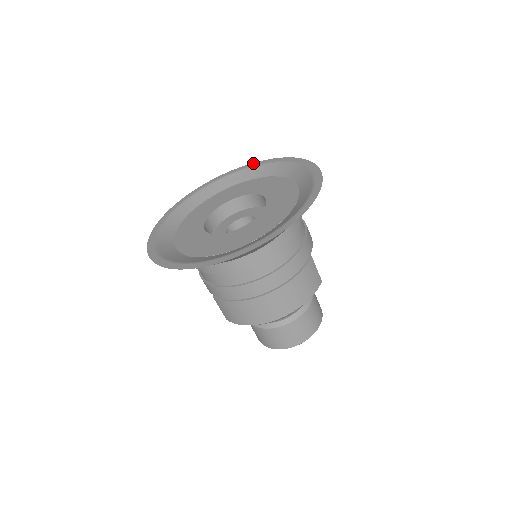
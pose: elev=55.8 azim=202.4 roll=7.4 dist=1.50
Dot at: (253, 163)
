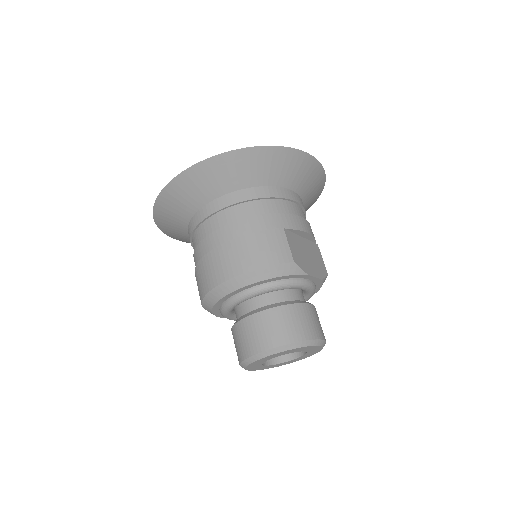
Dot at: occluded
